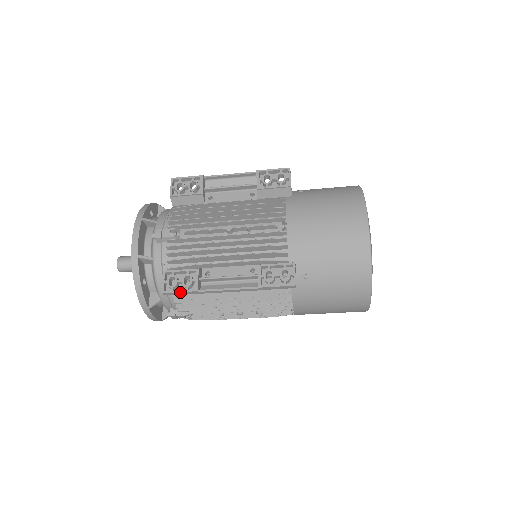
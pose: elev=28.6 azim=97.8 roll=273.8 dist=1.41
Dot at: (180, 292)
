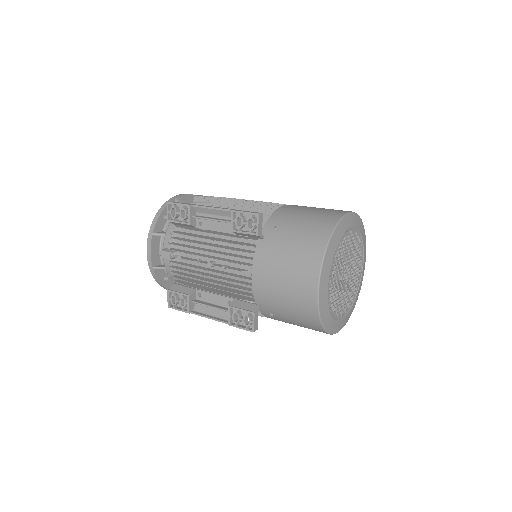
Dot at: (179, 310)
